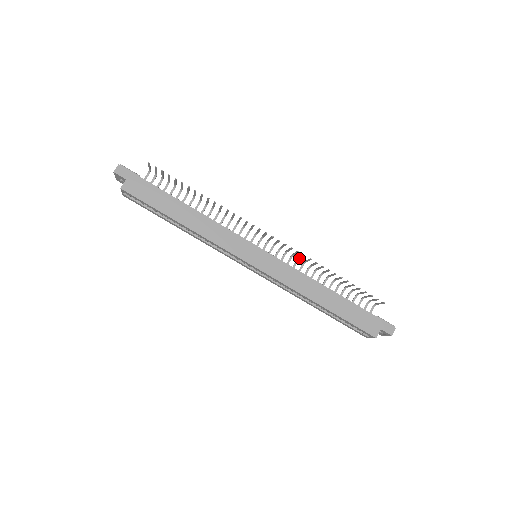
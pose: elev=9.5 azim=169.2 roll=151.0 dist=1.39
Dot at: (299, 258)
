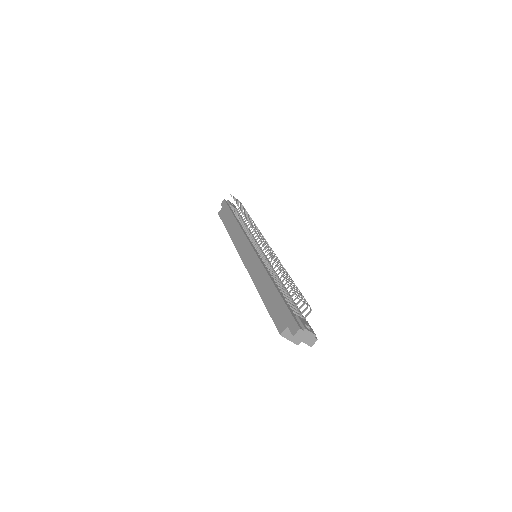
Dot at: (277, 258)
